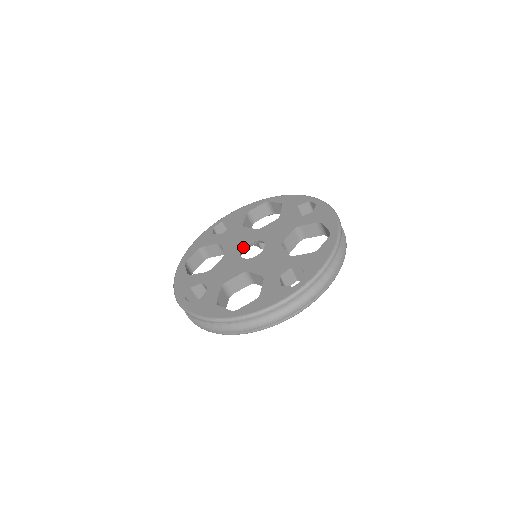
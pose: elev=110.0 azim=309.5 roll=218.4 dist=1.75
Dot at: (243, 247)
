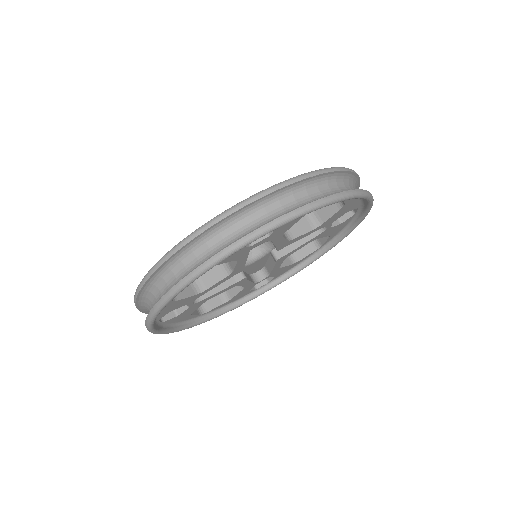
Dot at: occluded
